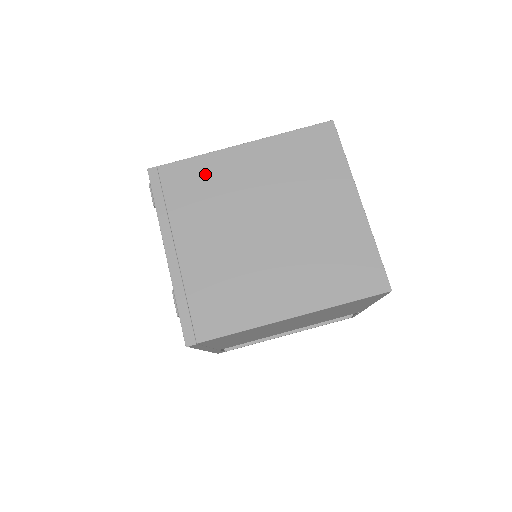
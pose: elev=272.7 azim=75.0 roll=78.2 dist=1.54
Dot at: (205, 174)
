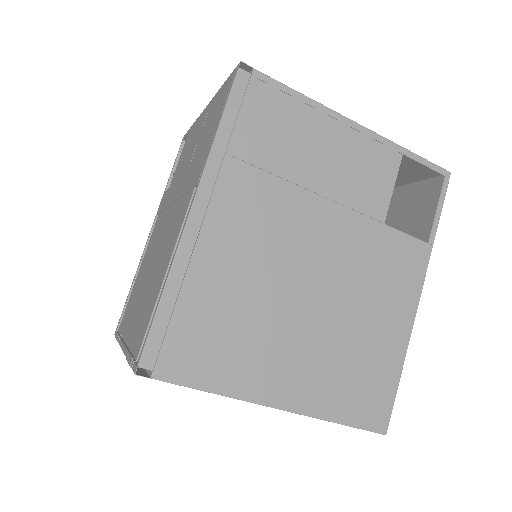
Dot at: occluded
